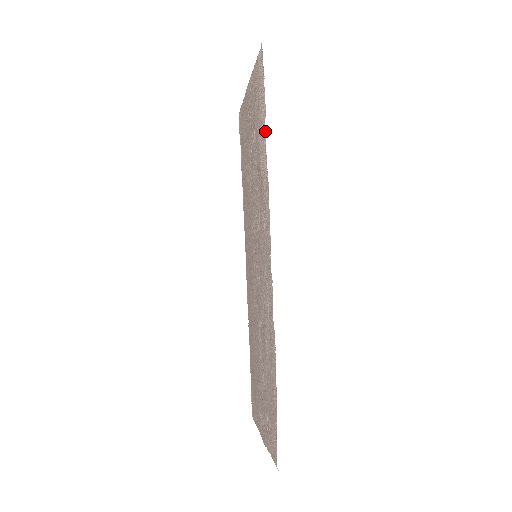
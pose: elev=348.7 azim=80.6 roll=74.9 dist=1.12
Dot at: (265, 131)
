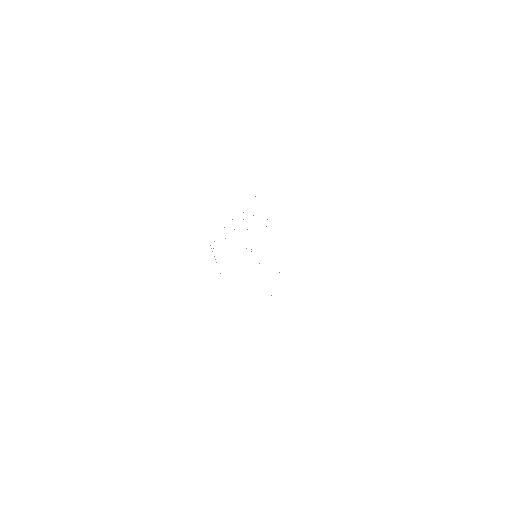
Dot at: occluded
